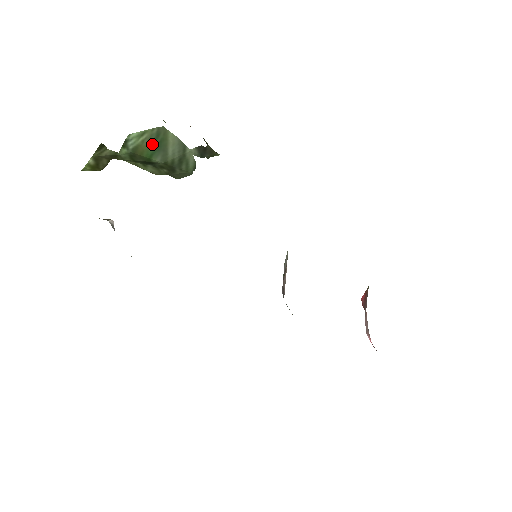
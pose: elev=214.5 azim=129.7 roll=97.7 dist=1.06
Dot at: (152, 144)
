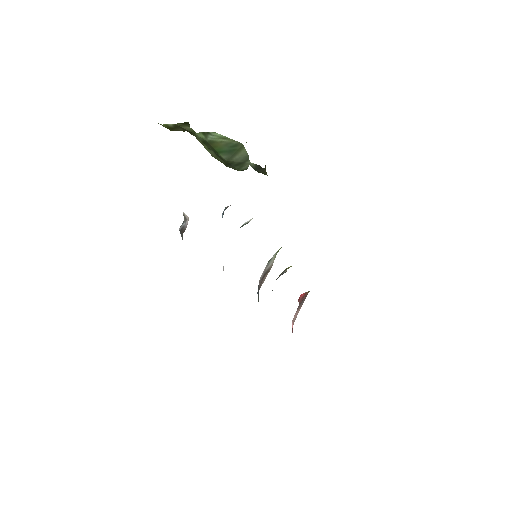
Dot at: (227, 147)
